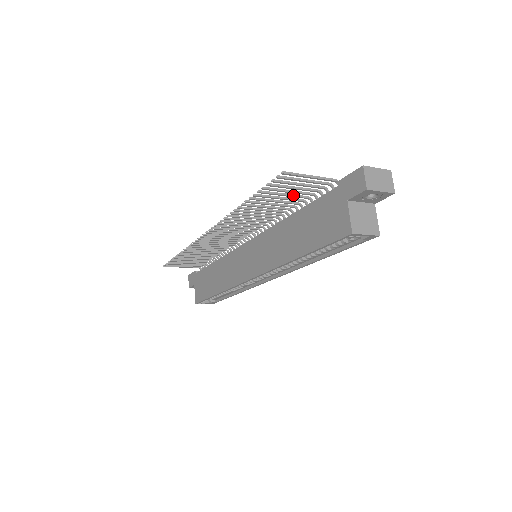
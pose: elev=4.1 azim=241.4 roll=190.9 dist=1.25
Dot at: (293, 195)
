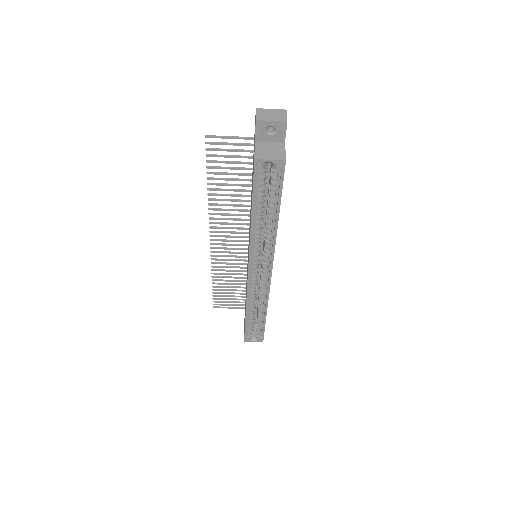
Dot at: (239, 168)
